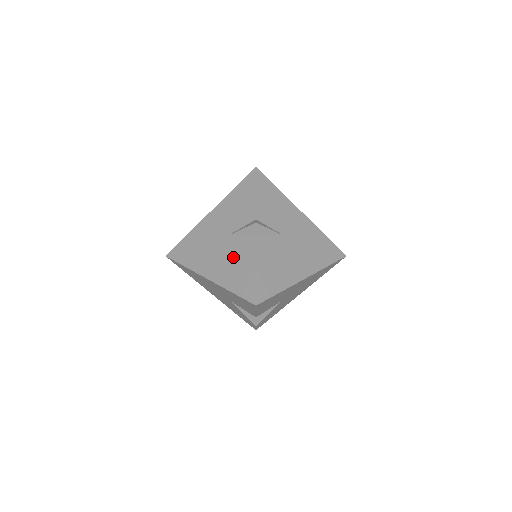
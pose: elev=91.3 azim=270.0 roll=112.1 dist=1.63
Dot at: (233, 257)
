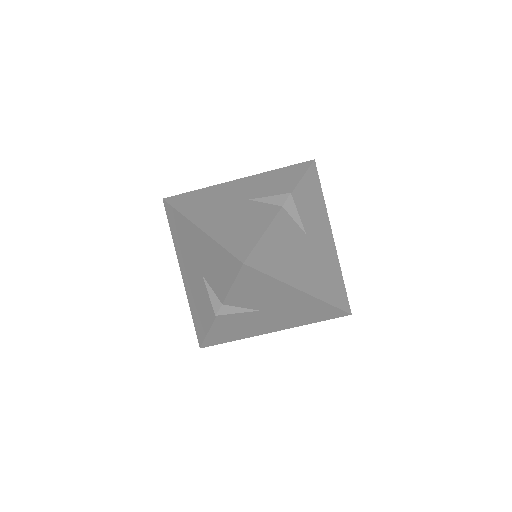
Dot at: (243, 217)
